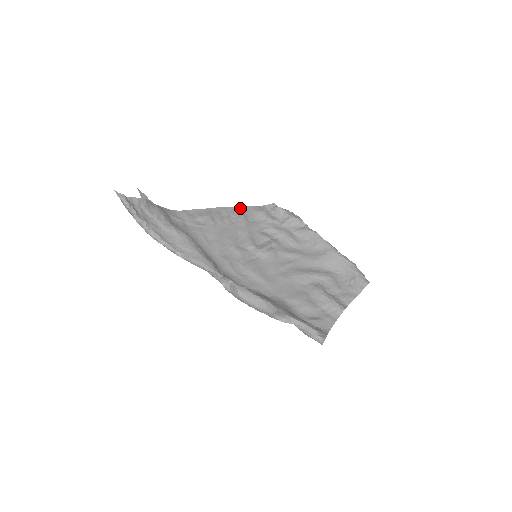
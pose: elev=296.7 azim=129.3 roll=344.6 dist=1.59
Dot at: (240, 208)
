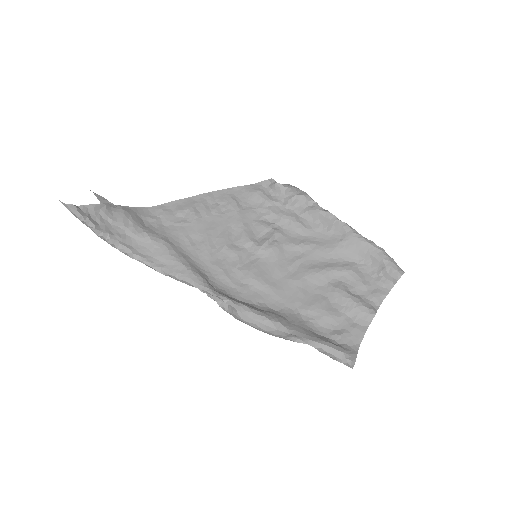
Dot at: (229, 190)
